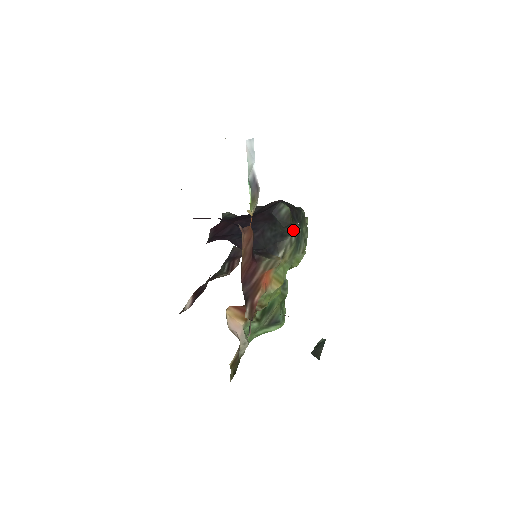
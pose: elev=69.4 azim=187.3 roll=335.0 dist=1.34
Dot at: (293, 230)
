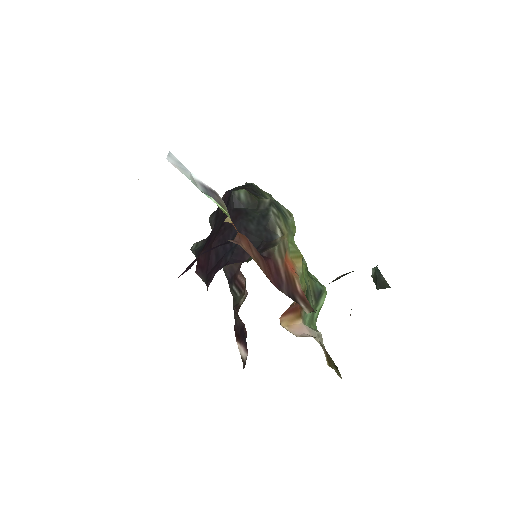
Dot at: (267, 204)
